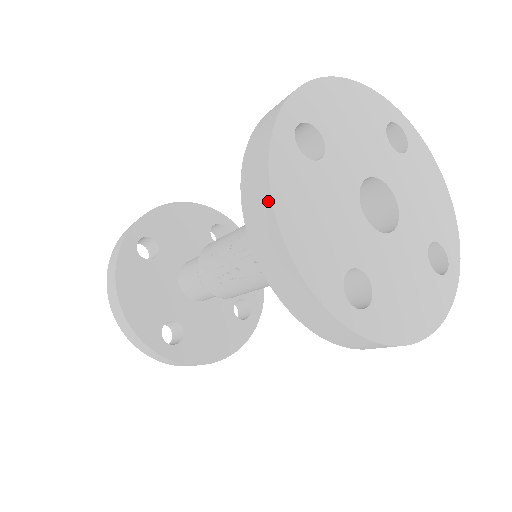
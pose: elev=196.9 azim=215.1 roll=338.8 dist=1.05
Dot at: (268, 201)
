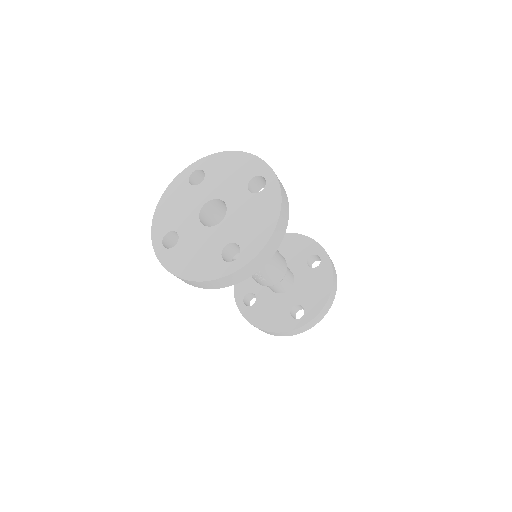
Dot at: occluded
